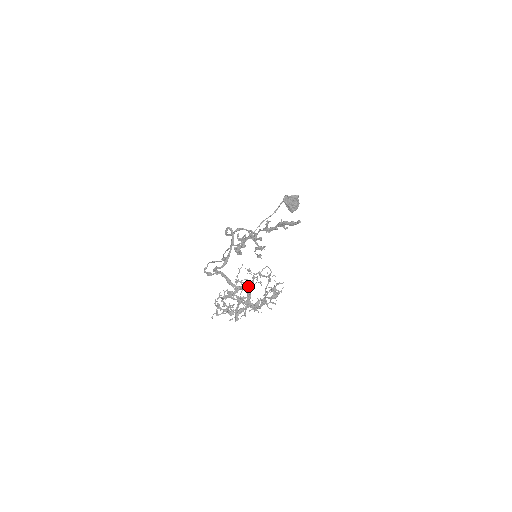
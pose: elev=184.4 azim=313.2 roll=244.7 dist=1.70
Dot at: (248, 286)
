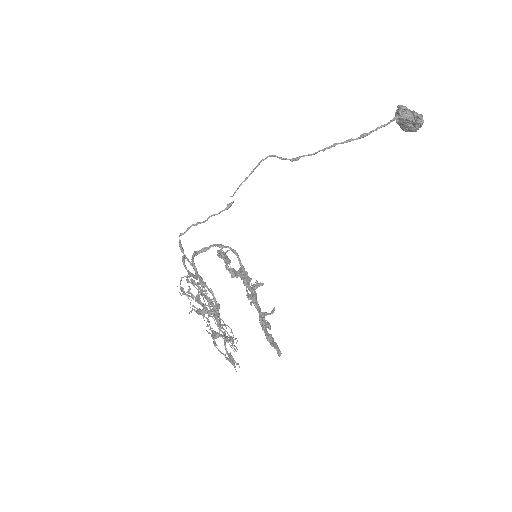
Dot at: (214, 309)
